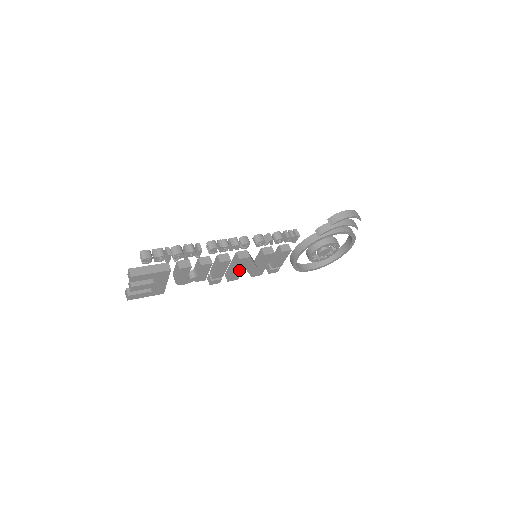
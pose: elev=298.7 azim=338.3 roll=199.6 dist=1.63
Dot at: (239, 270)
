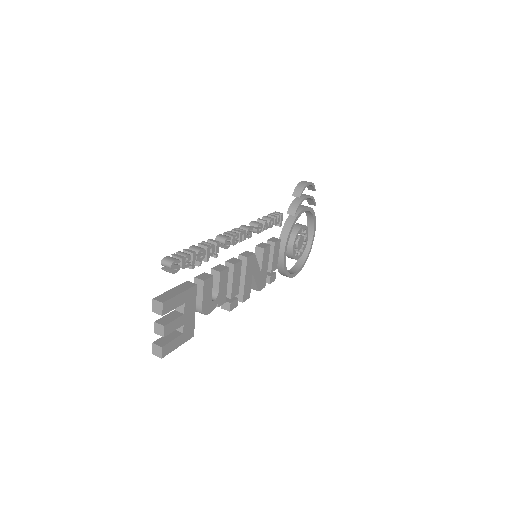
Dot at: (249, 279)
